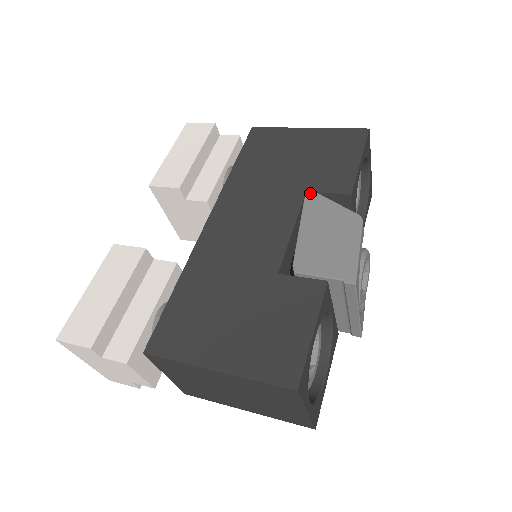
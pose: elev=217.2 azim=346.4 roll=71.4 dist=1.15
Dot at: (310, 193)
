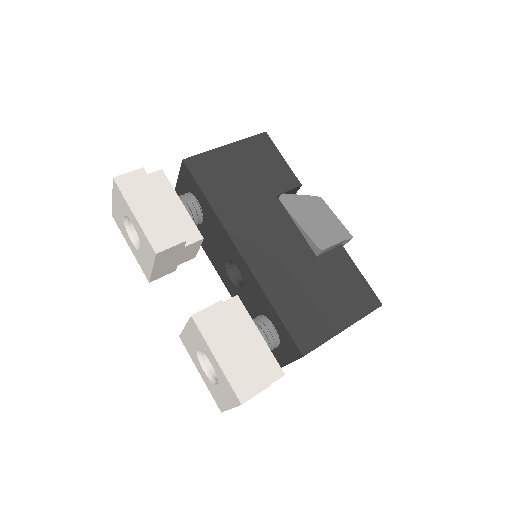
Dot at: (280, 196)
